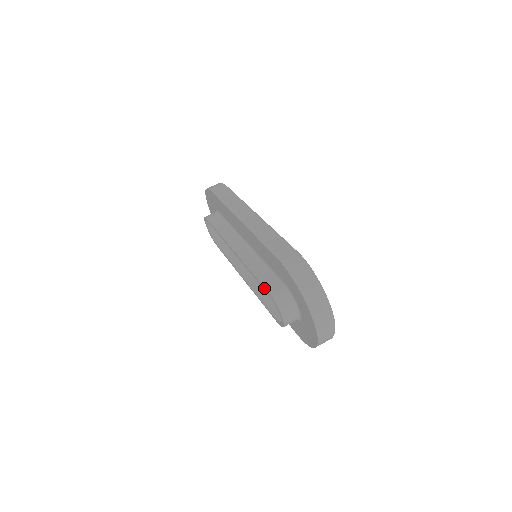
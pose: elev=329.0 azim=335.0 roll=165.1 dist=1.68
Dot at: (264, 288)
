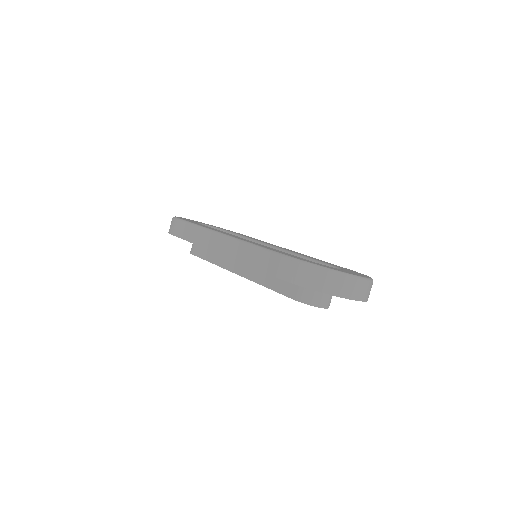
Dot at: (286, 296)
